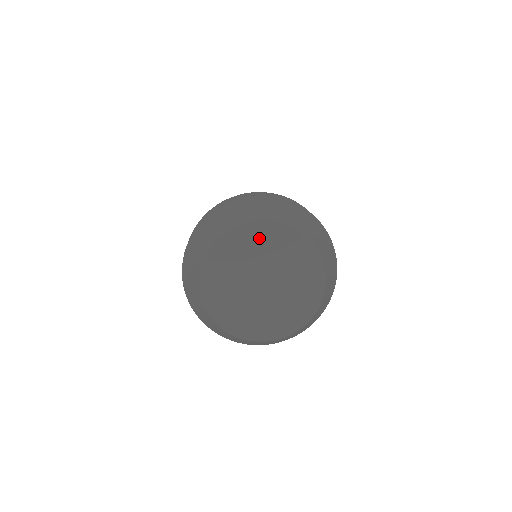
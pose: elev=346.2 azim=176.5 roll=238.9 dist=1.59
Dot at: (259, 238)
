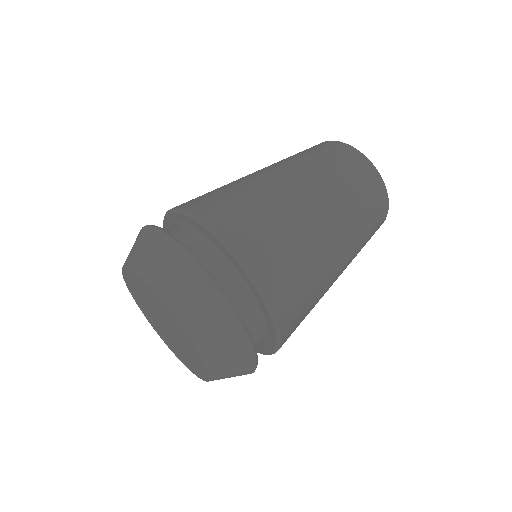
Dot at: (133, 284)
